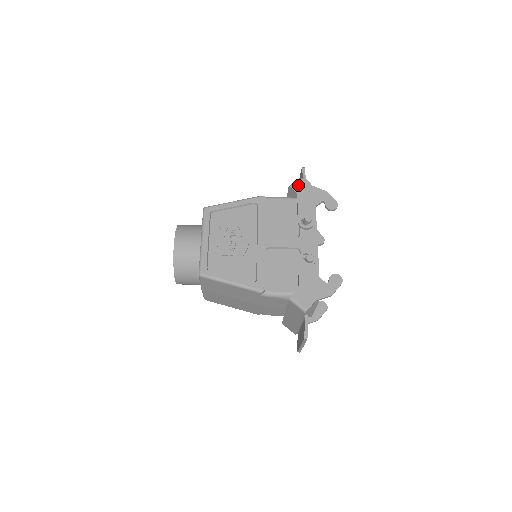
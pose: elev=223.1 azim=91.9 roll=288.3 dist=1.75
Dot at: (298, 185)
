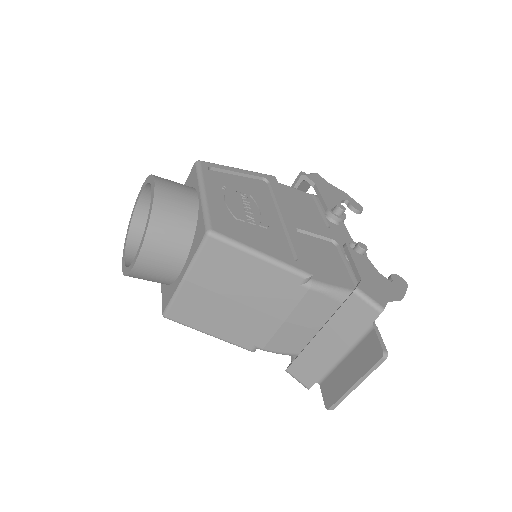
Dot at: (313, 176)
